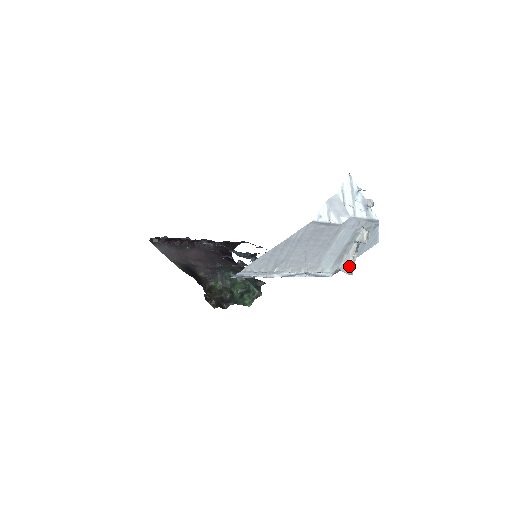
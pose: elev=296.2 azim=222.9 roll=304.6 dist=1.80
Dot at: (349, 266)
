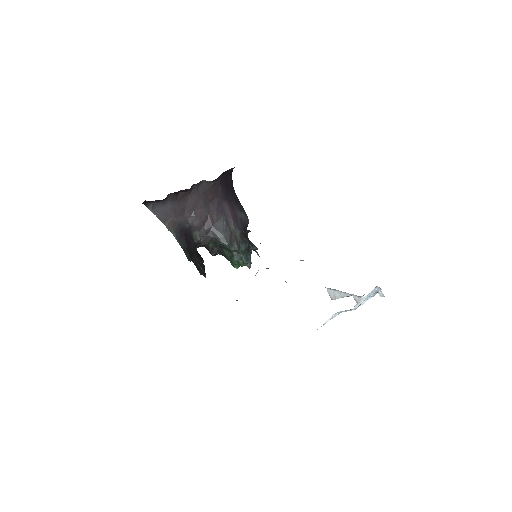
Dot at: (335, 298)
